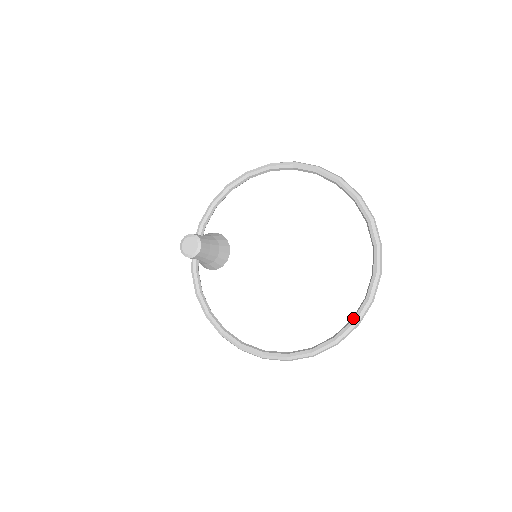
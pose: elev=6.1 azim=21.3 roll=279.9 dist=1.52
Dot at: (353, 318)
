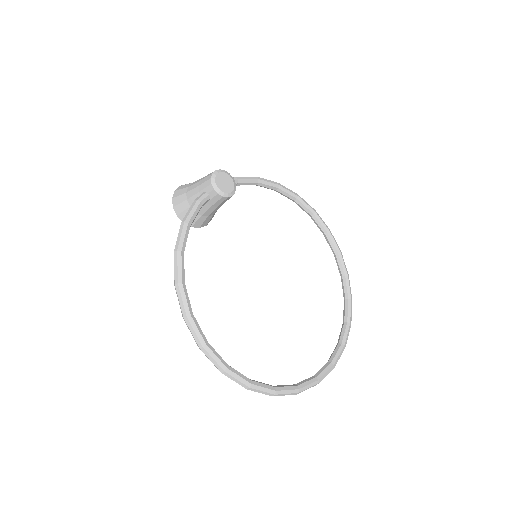
Dot at: (299, 384)
